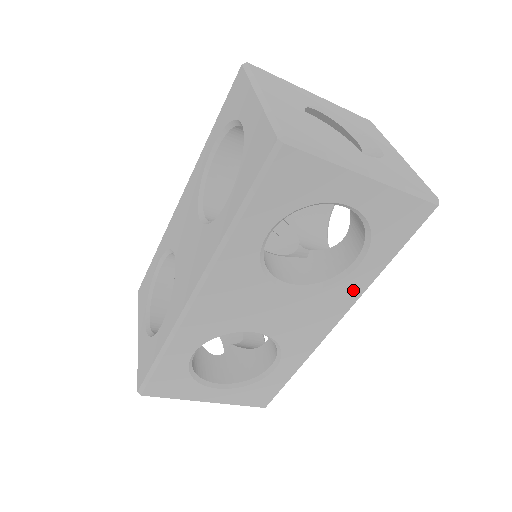
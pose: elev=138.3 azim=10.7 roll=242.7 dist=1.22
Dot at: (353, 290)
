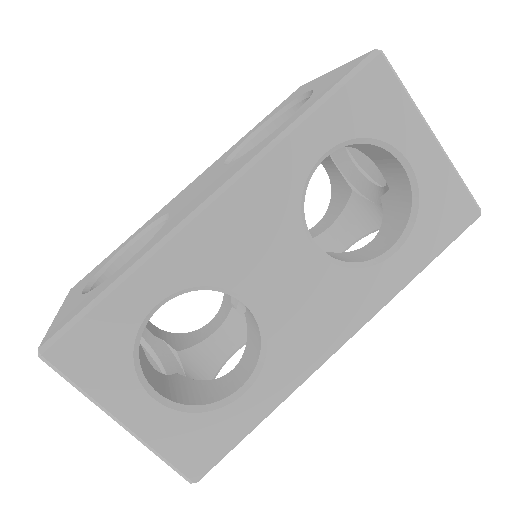
Dot at: (377, 291)
